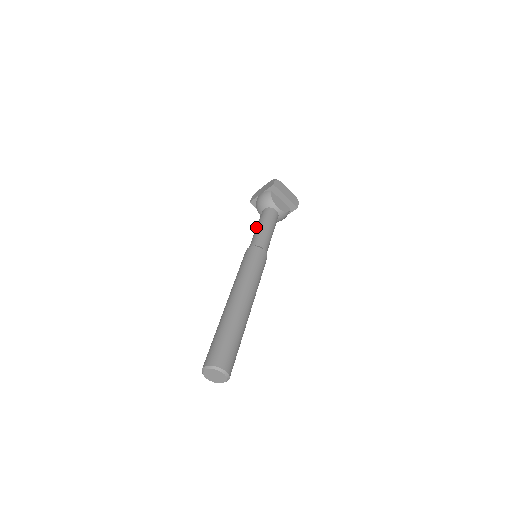
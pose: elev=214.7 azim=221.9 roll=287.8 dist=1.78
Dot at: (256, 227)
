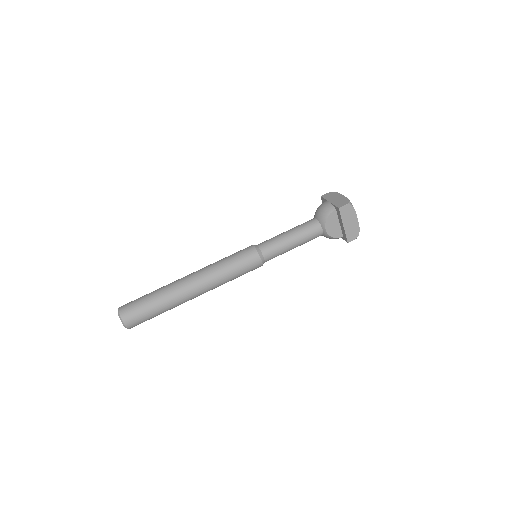
Dot at: (288, 230)
